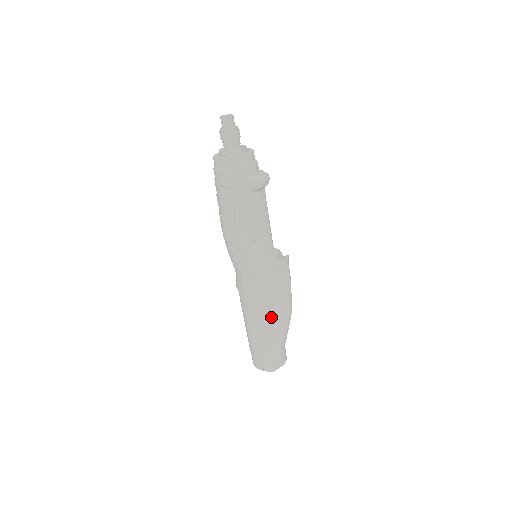
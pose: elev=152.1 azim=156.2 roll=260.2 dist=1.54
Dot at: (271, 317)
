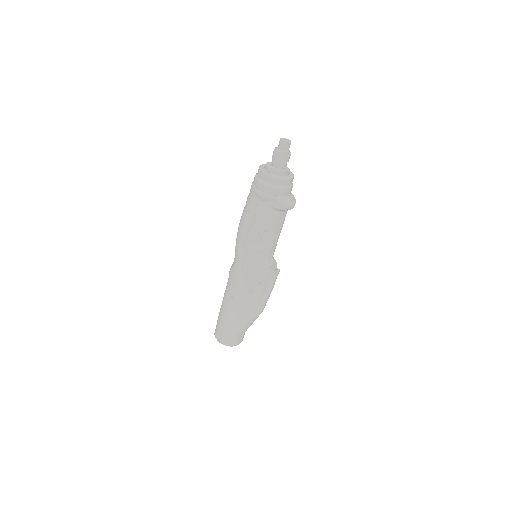
Dot at: (244, 307)
